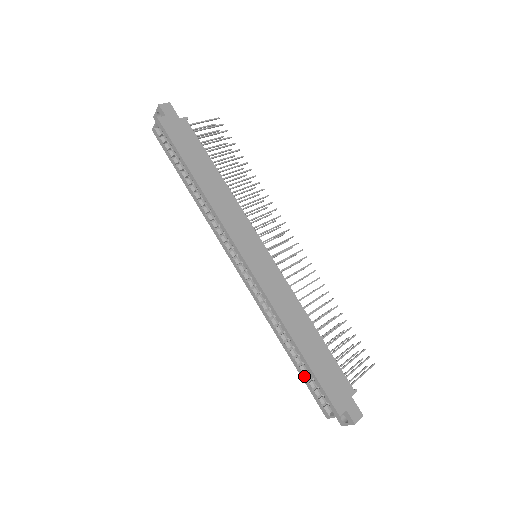
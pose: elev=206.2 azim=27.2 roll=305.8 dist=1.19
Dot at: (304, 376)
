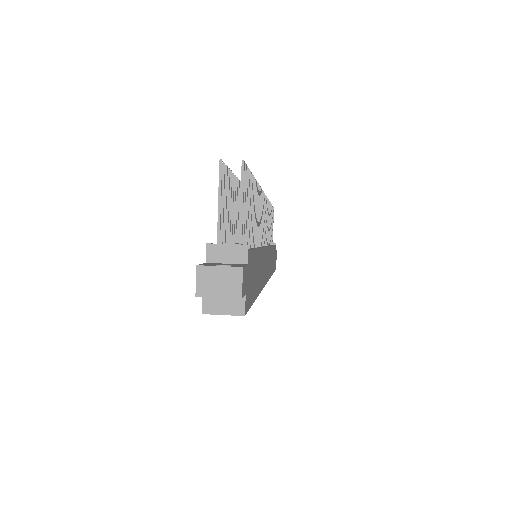
Dot at: occluded
